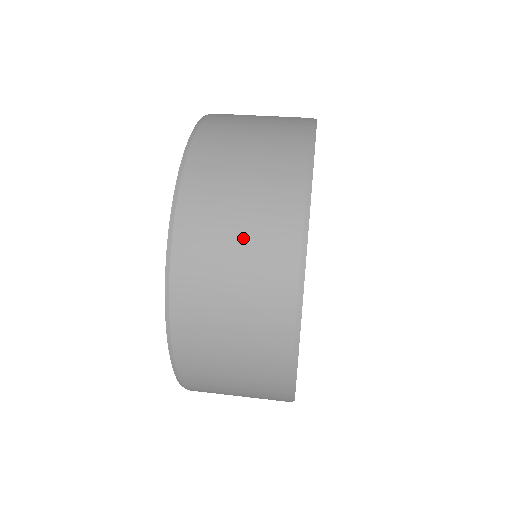
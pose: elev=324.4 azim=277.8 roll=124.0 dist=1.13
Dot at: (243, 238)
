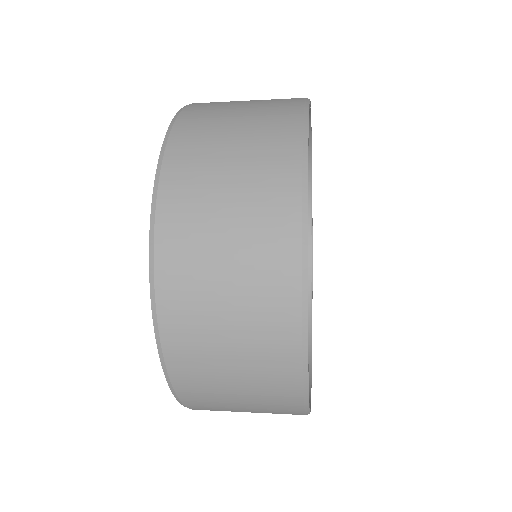
Dot at: (233, 254)
